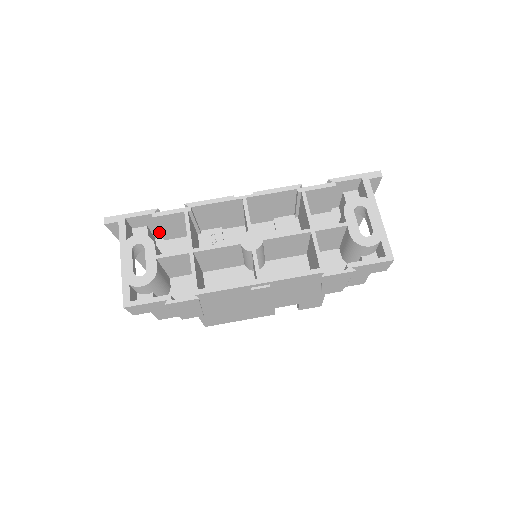
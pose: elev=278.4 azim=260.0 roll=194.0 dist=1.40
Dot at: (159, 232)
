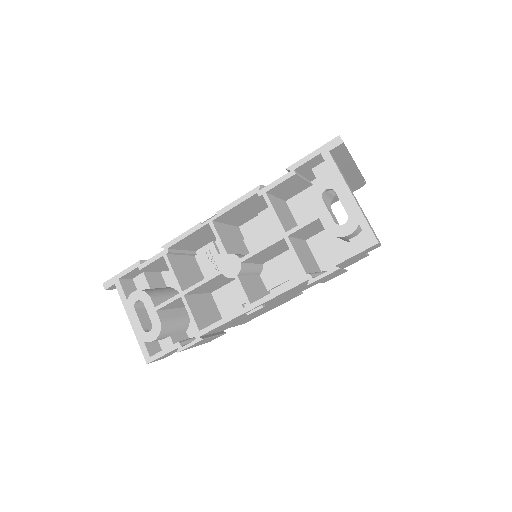
Dot at: occluded
